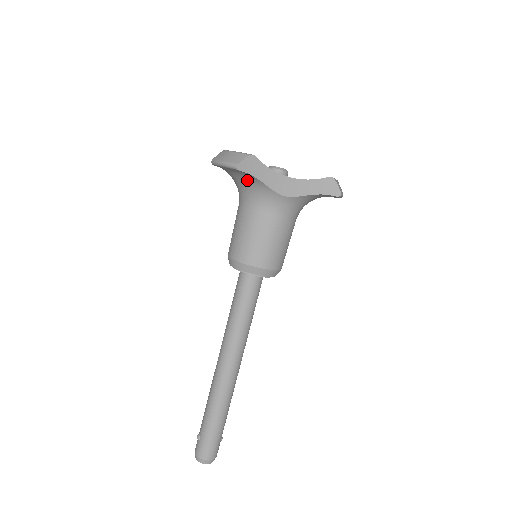
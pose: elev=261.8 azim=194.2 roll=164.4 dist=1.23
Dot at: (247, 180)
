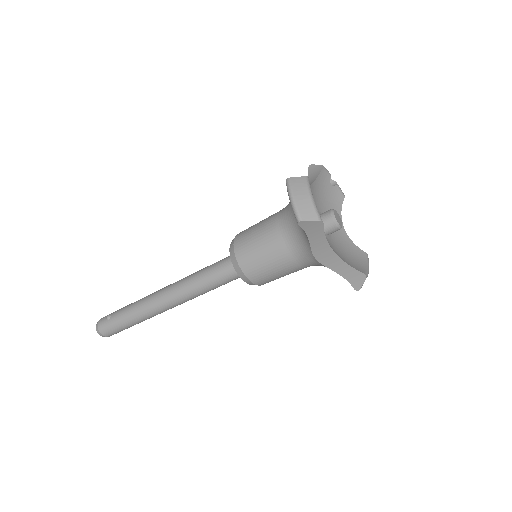
Dot at: occluded
